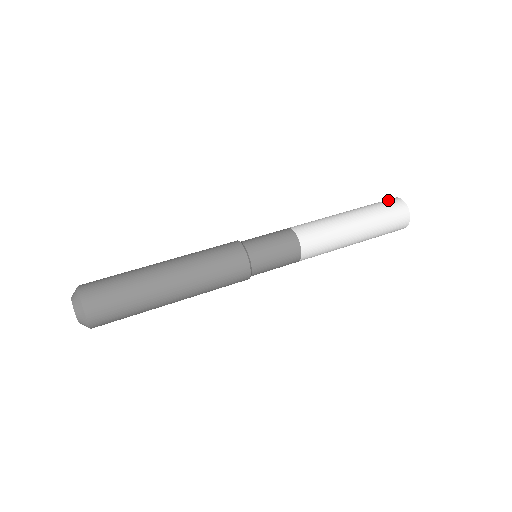
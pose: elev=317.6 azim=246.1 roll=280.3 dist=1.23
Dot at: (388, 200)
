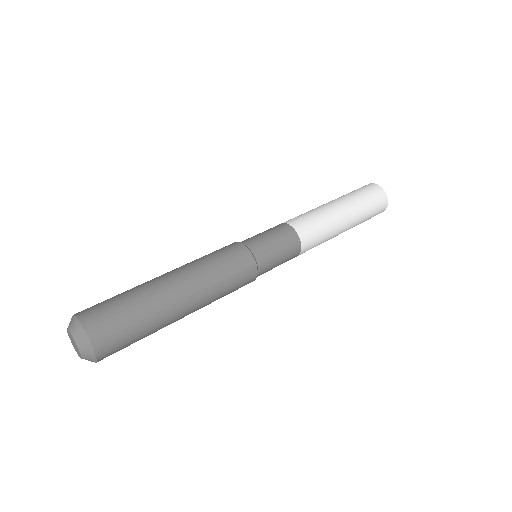
Dot at: (376, 193)
